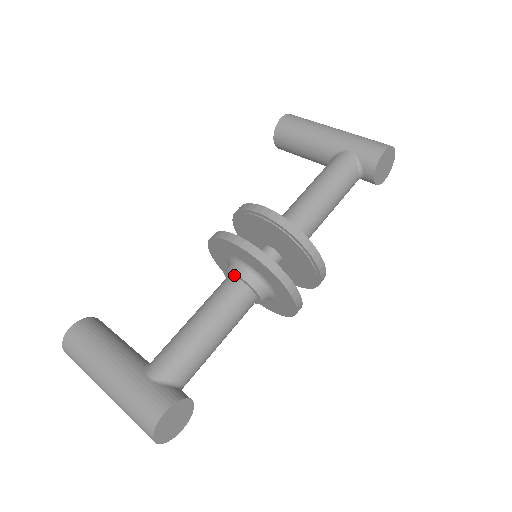
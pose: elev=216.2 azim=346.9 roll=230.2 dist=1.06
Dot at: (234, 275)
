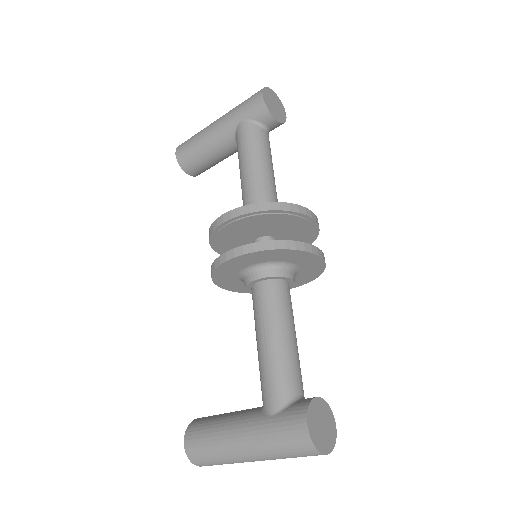
Dot at: (254, 283)
